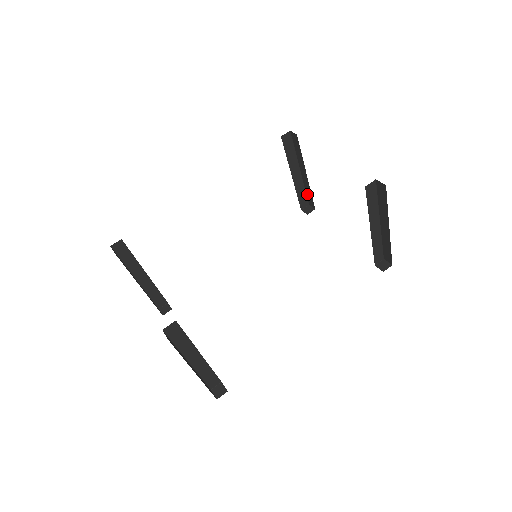
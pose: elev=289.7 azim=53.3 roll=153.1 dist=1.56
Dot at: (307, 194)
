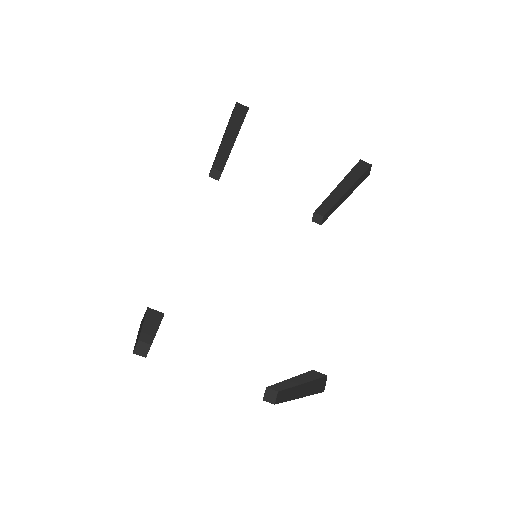
Dot at: (217, 159)
